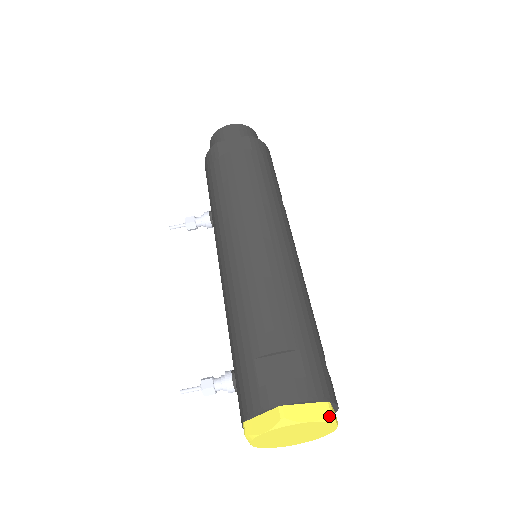
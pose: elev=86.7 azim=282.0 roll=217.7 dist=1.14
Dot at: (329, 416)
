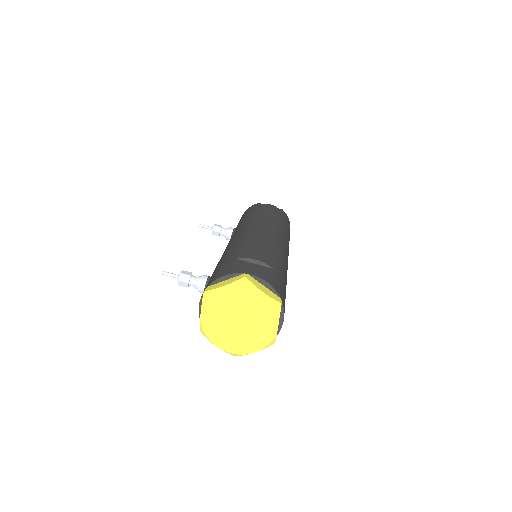
Dot at: (278, 303)
